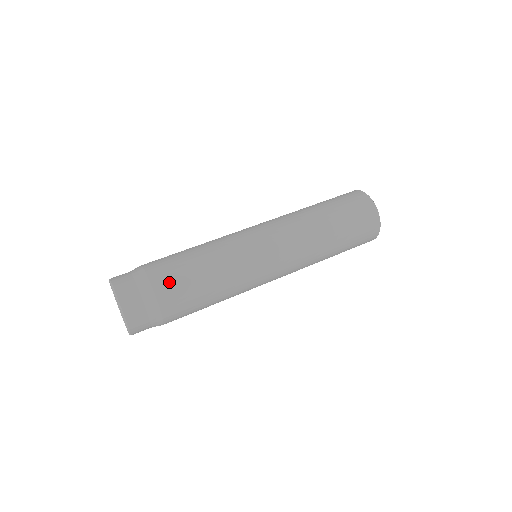
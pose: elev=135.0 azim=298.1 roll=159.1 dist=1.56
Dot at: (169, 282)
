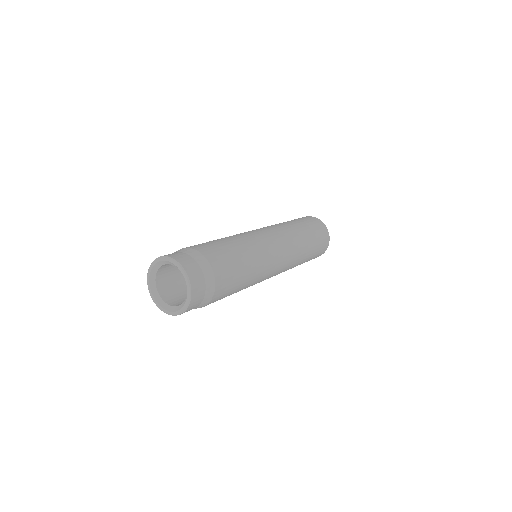
Dot at: (211, 250)
